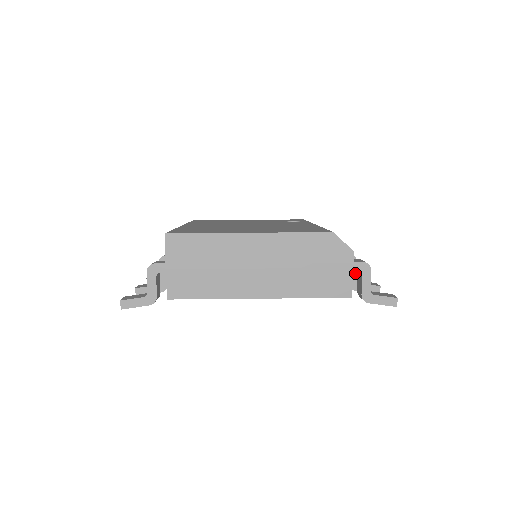
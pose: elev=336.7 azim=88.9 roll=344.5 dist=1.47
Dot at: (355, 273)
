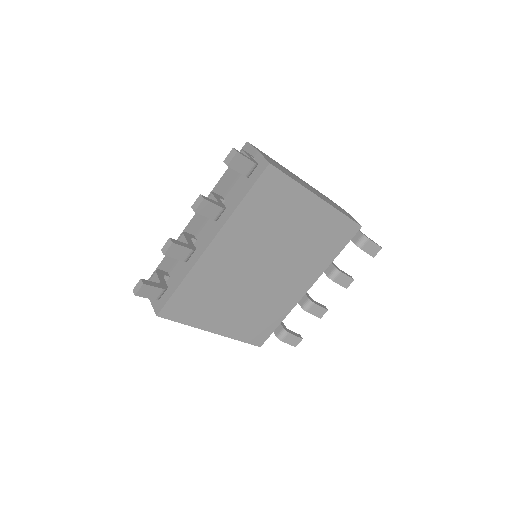
Dot at: (334, 264)
